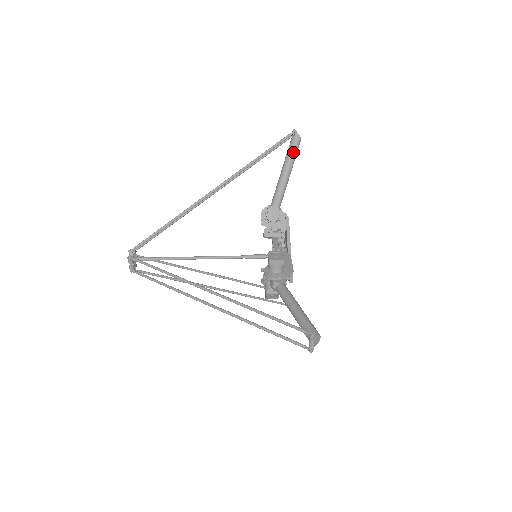
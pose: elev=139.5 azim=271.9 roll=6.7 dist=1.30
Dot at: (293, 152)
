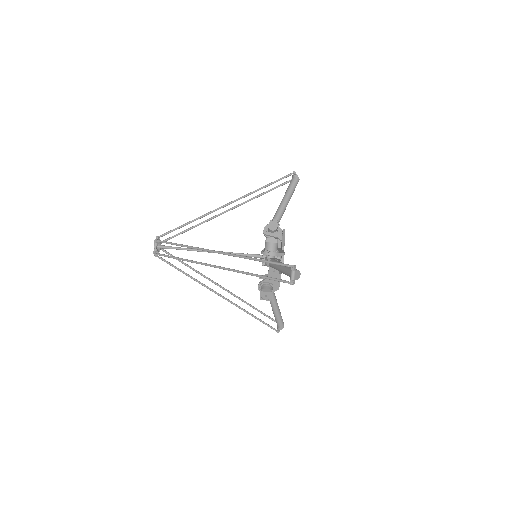
Dot at: occluded
